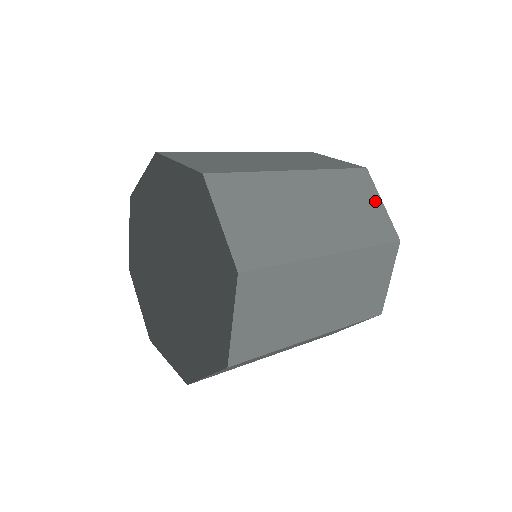
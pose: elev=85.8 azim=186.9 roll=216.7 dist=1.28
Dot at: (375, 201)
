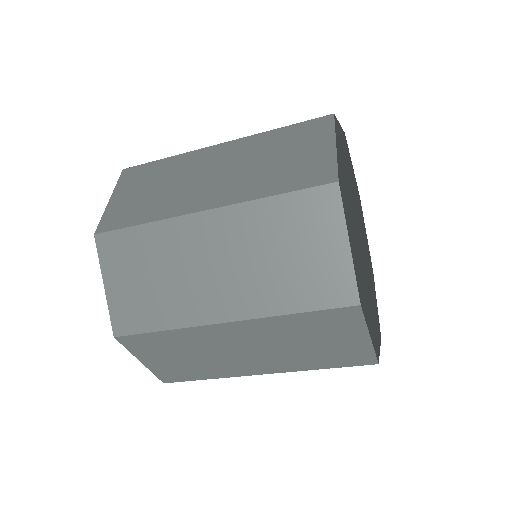
Dot at: (333, 241)
